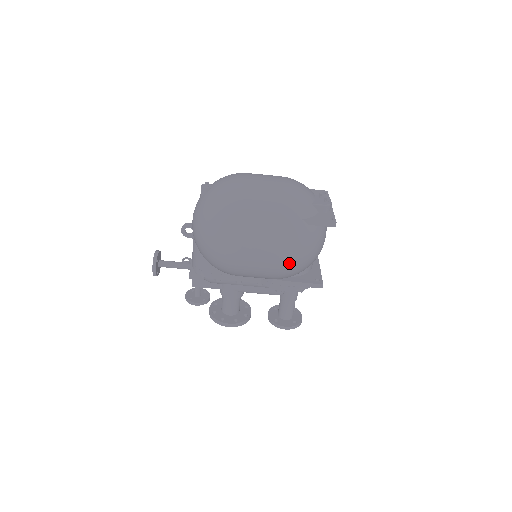
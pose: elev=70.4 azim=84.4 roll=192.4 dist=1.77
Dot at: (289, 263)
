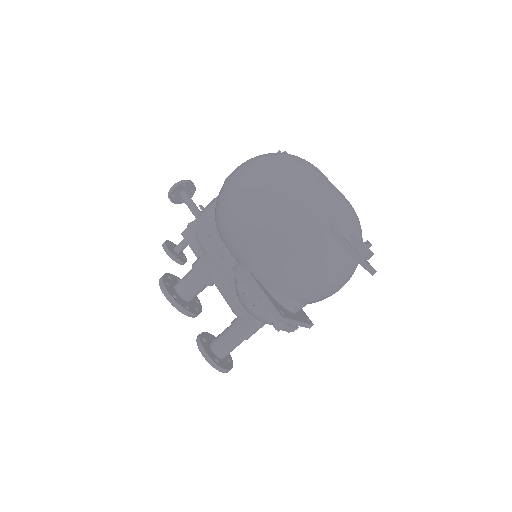
Dot at: (275, 247)
